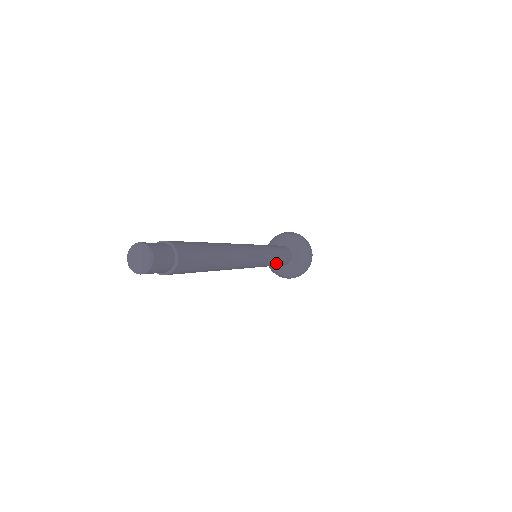
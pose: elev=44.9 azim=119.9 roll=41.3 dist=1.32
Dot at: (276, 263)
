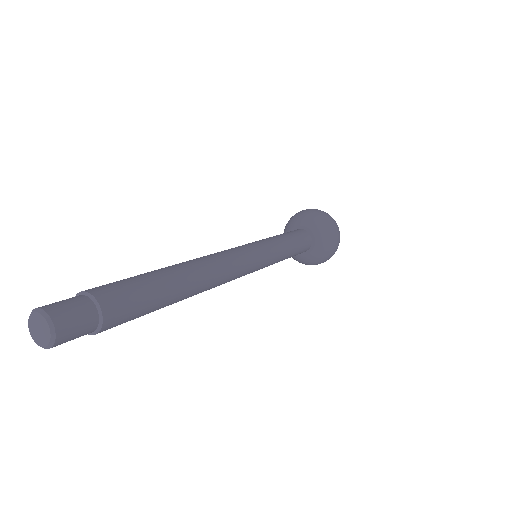
Dot at: (290, 252)
